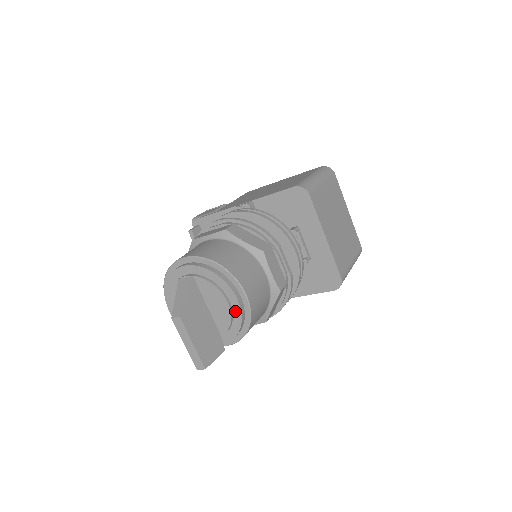
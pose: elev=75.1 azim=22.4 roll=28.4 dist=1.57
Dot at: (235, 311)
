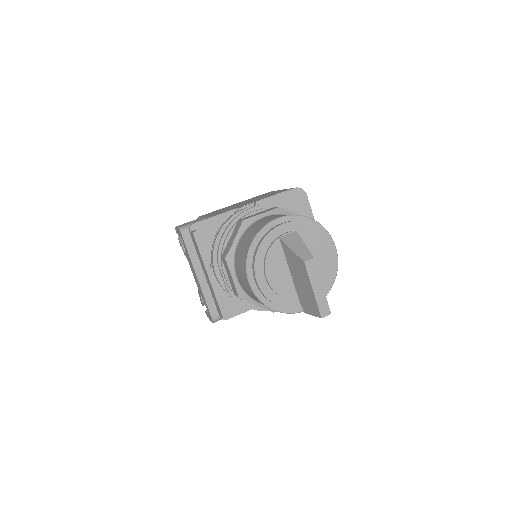
Dot at: (330, 263)
